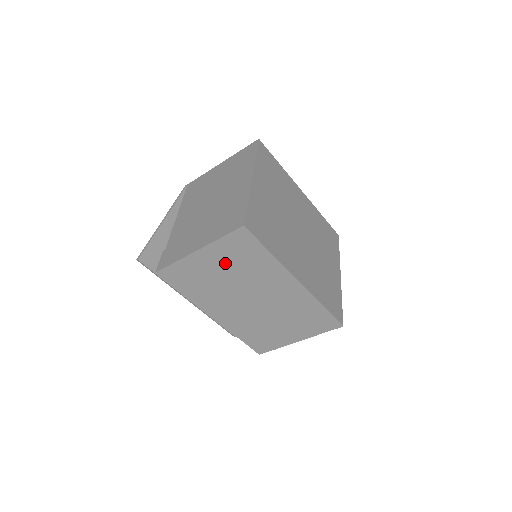
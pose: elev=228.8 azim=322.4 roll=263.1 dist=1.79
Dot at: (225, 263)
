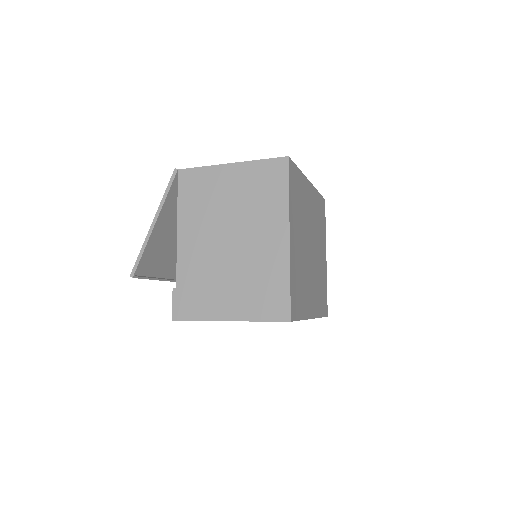
Dot at: occluded
